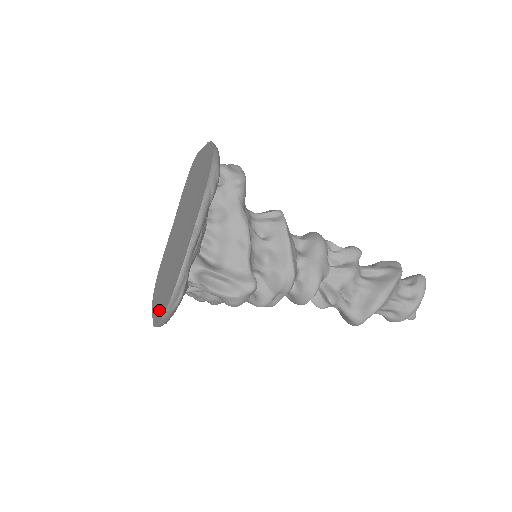
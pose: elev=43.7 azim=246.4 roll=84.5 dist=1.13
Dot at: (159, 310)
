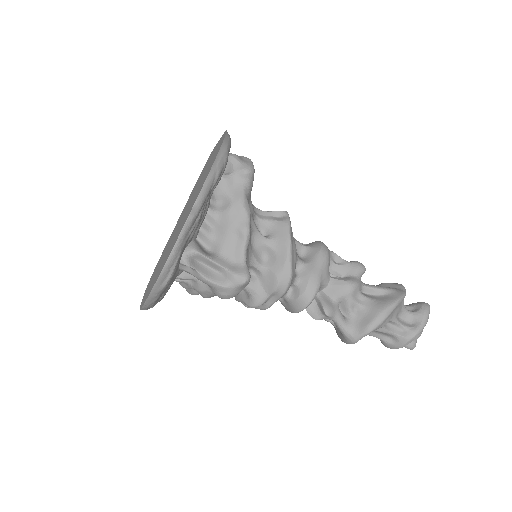
Dot at: occluded
